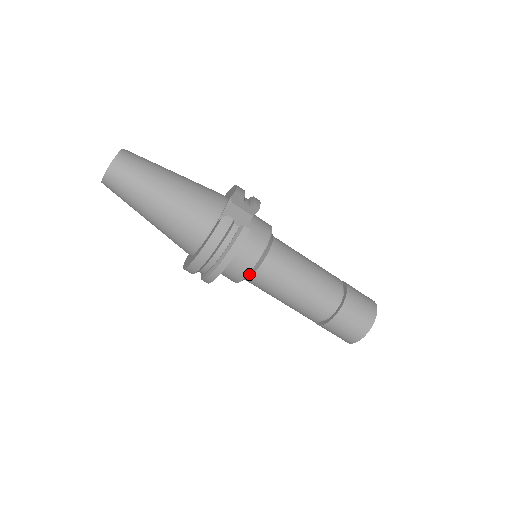
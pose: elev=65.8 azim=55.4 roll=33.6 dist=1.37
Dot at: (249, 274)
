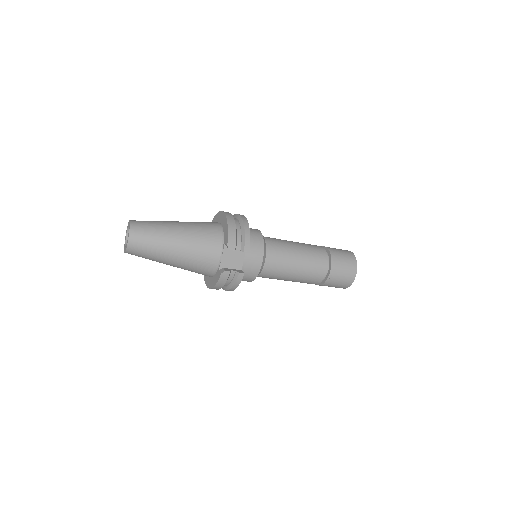
Dot at: occluded
